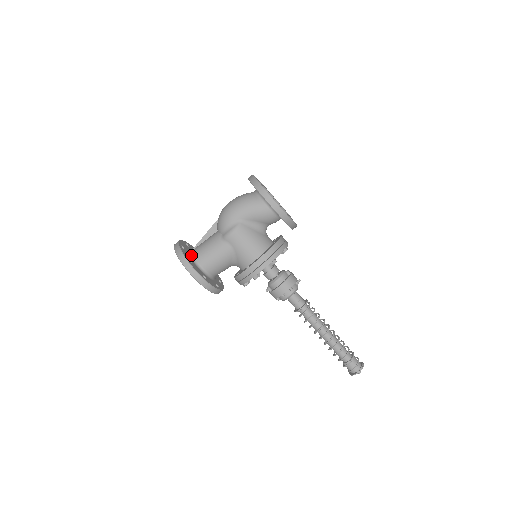
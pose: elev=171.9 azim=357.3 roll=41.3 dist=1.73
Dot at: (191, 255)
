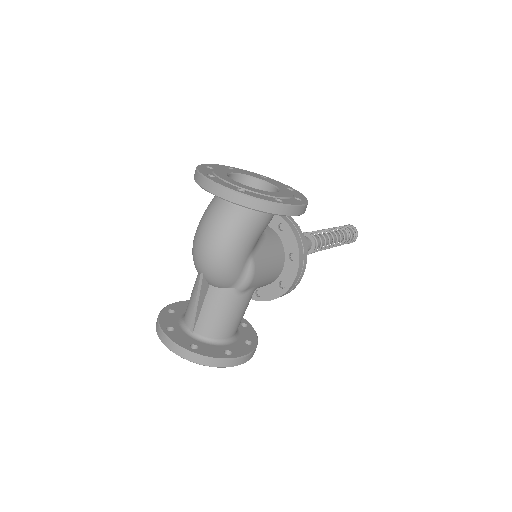
Dot at: (208, 341)
